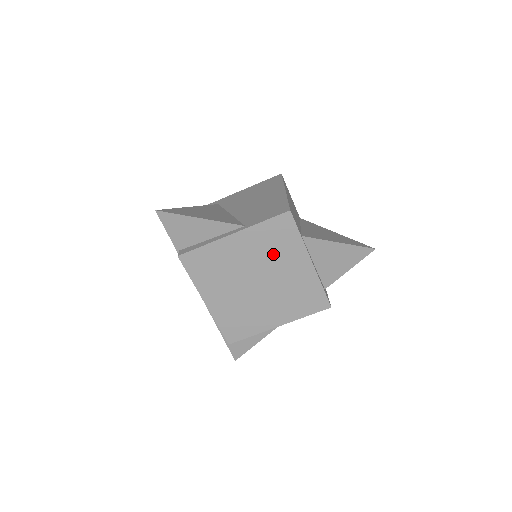
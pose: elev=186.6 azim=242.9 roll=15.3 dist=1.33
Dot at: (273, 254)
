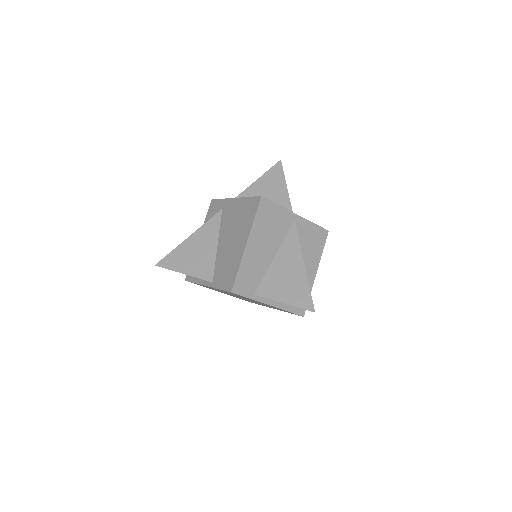
Dot at: occluded
